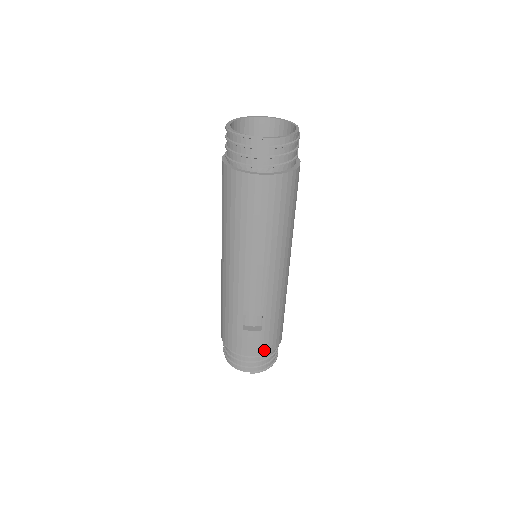
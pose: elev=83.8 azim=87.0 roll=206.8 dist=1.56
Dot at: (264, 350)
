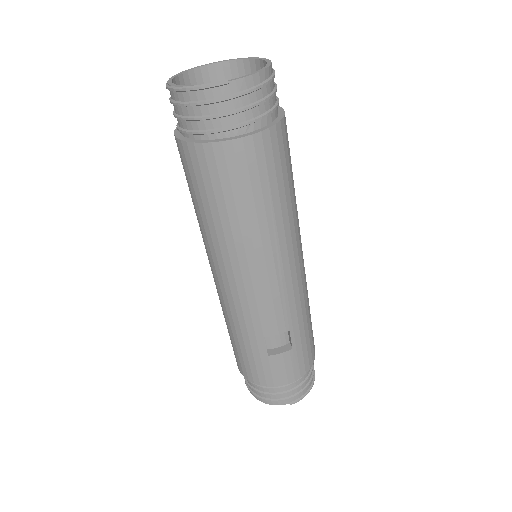
Dot at: (301, 371)
